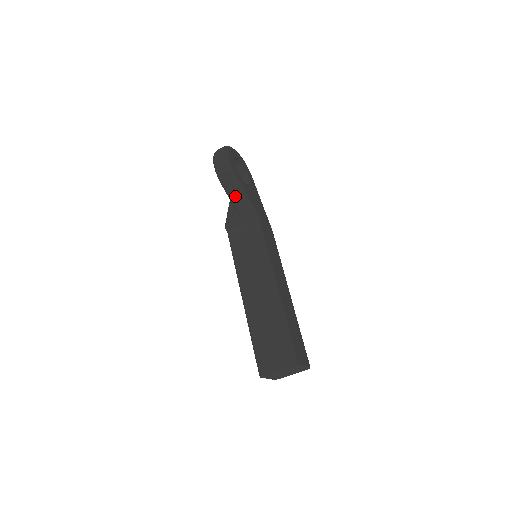
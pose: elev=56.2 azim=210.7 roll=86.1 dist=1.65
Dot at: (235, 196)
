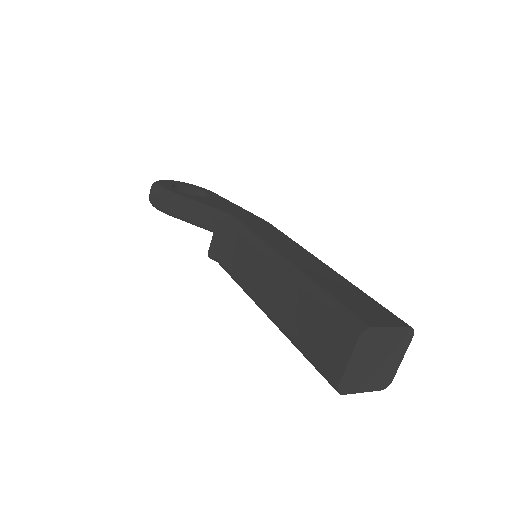
Dot at: (189, 214)
